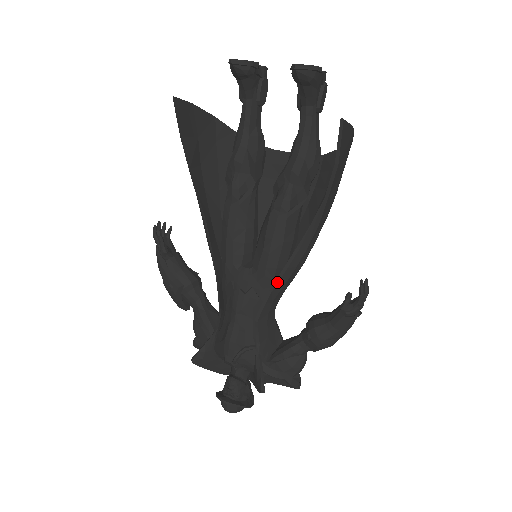
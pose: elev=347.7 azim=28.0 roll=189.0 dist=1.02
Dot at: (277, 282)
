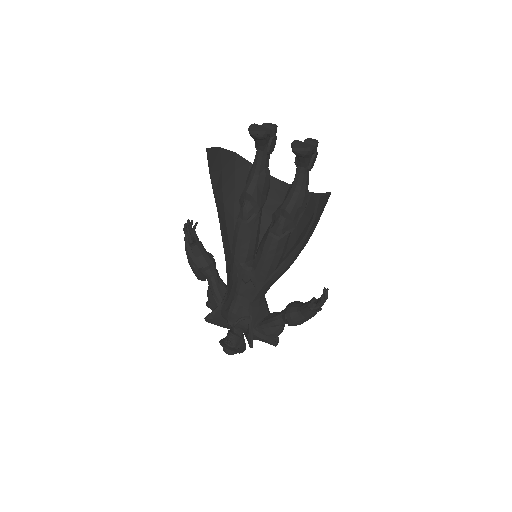
Dot at: (268, 280)
